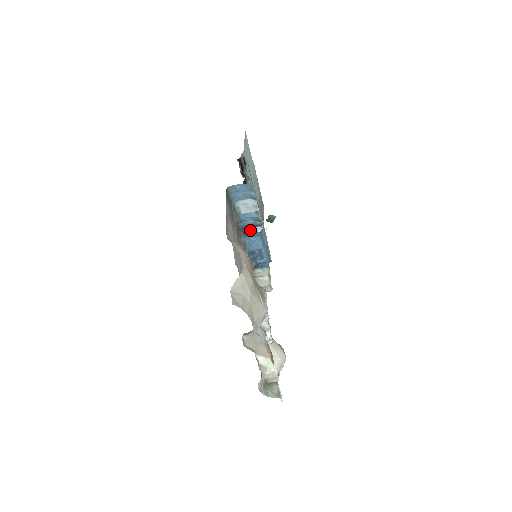
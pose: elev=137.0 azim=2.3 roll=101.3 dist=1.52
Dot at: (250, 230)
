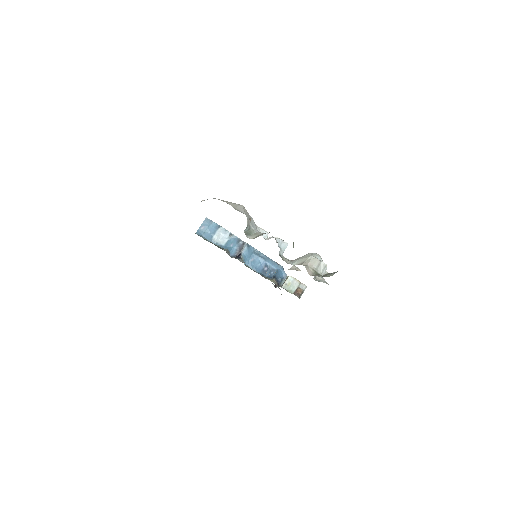
Dot at: (241, 253)
